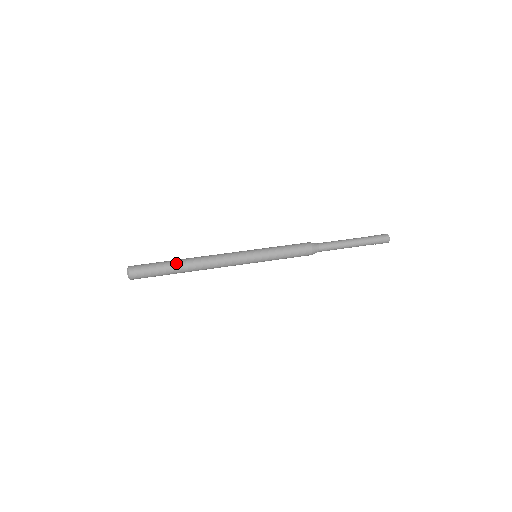
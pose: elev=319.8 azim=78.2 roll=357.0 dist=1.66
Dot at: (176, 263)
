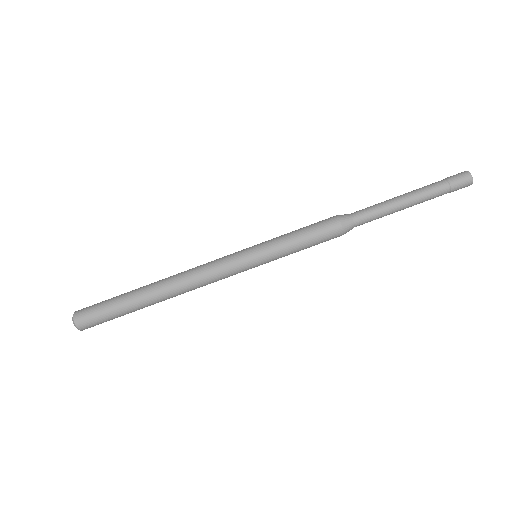
Dot at: (140, 303)
